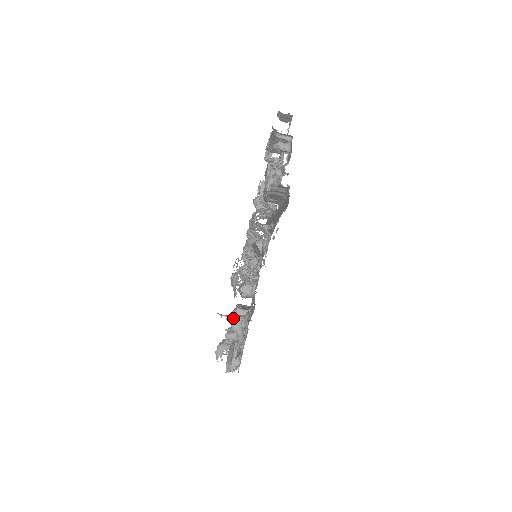
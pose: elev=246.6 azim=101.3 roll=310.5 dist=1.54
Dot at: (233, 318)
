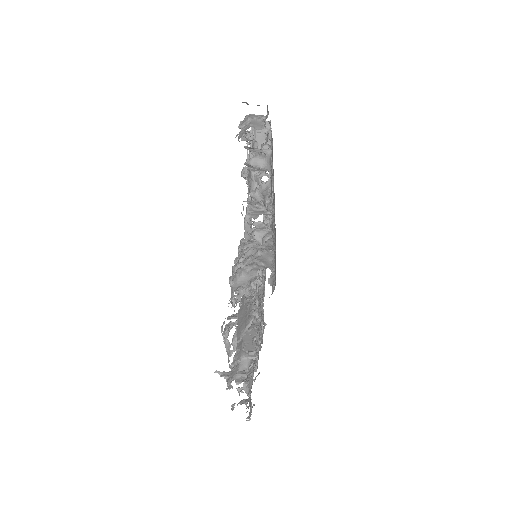
Dot at: occluded
